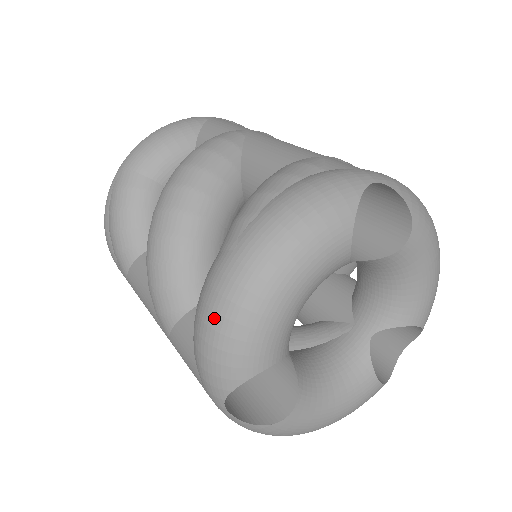
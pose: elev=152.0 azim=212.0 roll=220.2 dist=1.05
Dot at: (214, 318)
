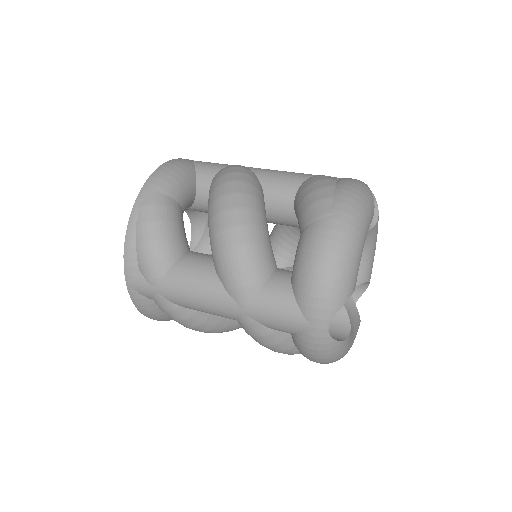
Dot at: (332, 257)
